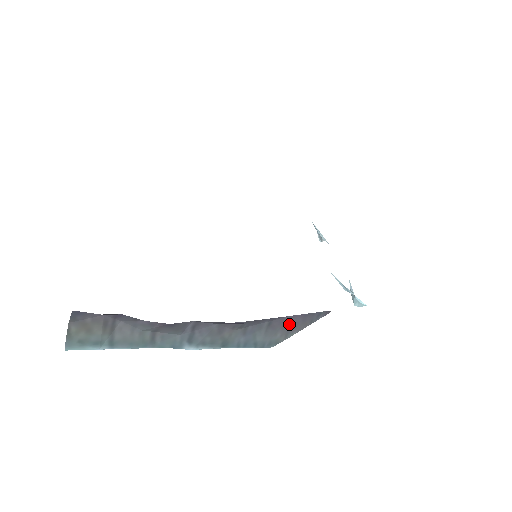
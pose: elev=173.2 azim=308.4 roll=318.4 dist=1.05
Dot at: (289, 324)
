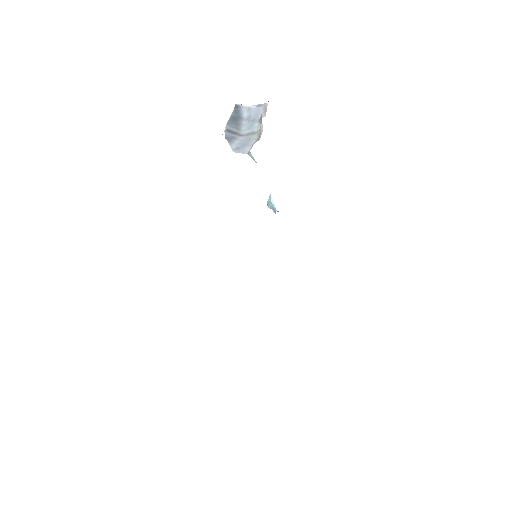
Dot at: occluded
